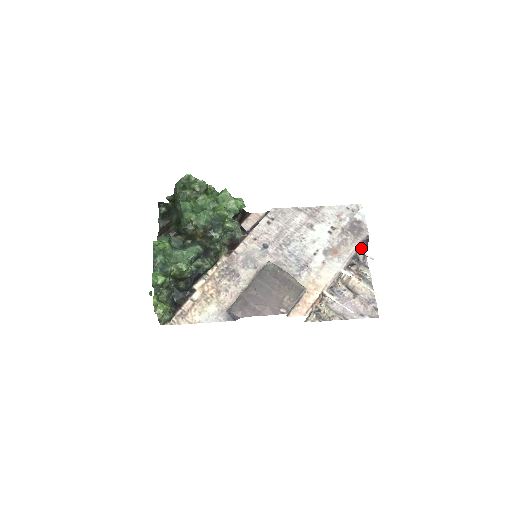
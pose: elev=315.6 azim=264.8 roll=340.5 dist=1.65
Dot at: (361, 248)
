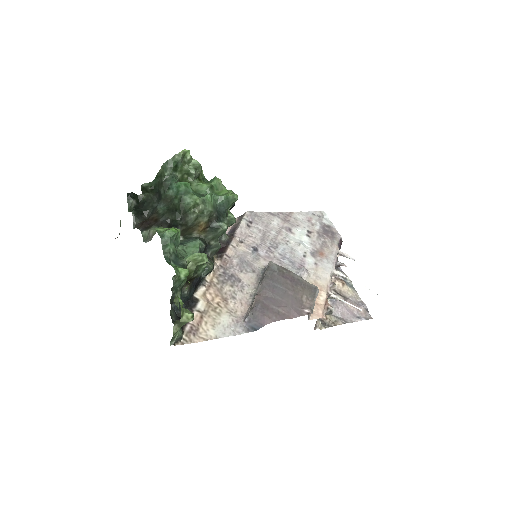
Dot at: occluded
